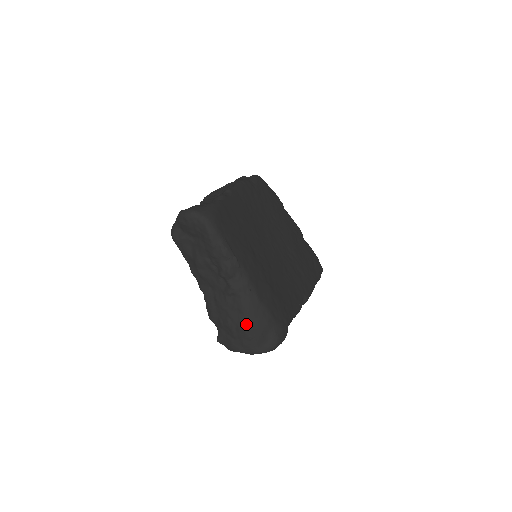
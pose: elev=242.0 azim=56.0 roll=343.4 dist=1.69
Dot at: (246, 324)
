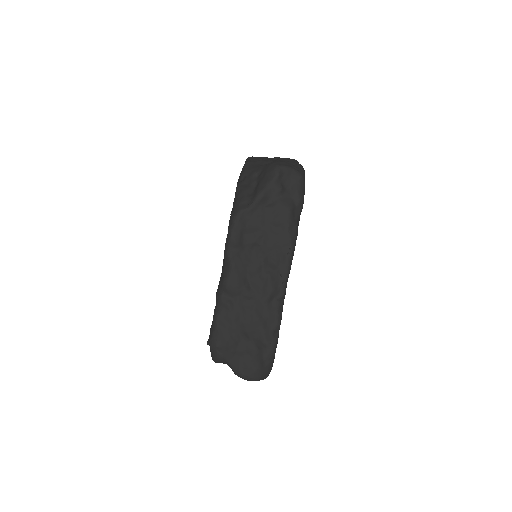
Dot at: occluded
